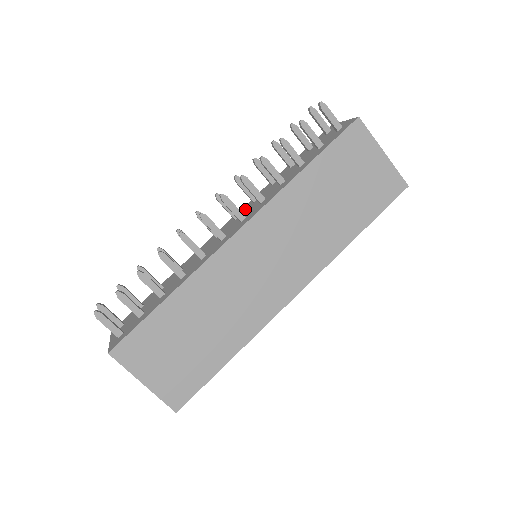
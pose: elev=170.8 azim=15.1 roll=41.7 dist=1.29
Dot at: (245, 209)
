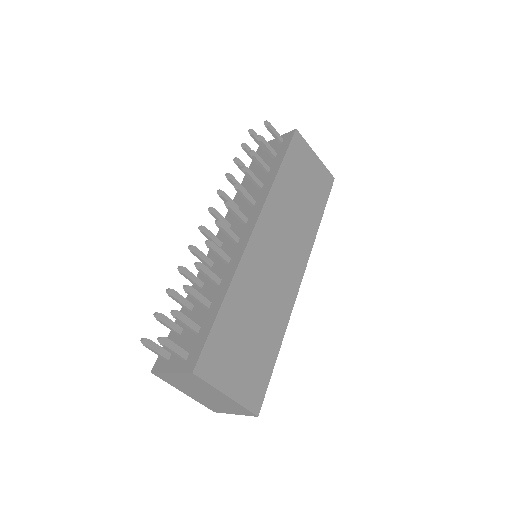
Dot at: (231, 219)
